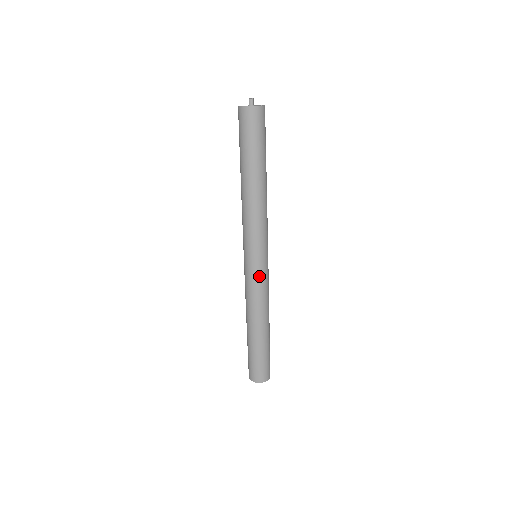
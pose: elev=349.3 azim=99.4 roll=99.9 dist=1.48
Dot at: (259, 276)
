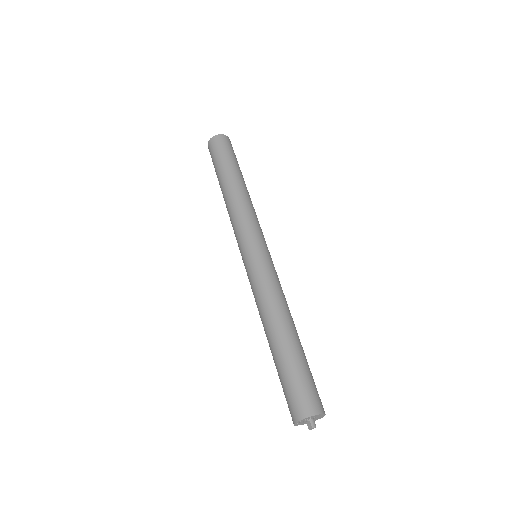
Dot at: (272, 265)
